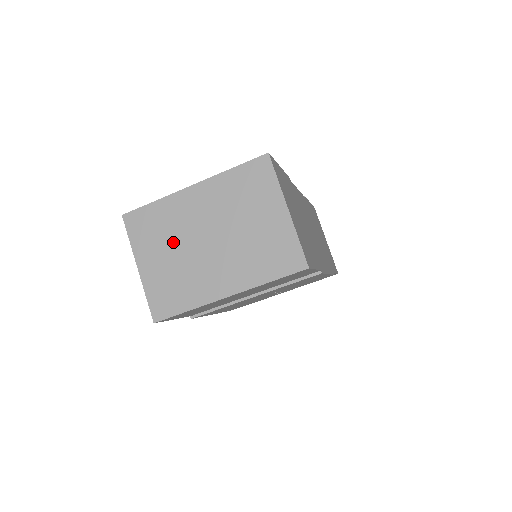
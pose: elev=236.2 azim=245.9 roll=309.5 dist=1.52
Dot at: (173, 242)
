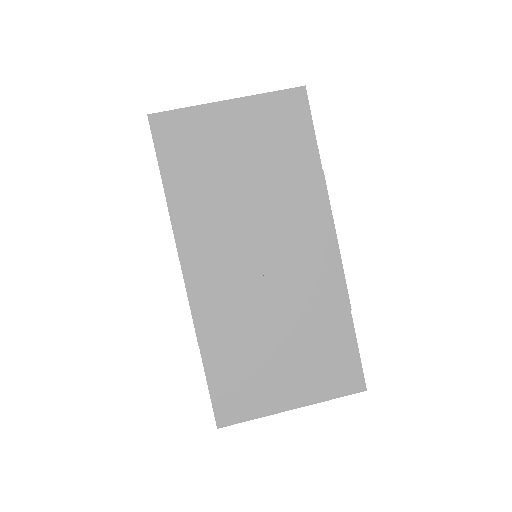
Dot at: occluded
